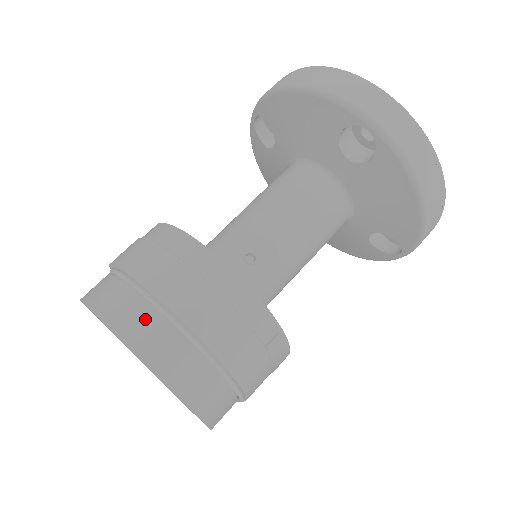
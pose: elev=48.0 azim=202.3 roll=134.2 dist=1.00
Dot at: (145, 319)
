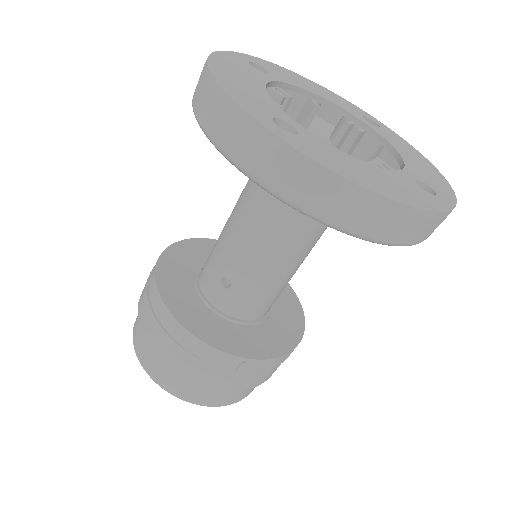
Dot at: (148, 353)
